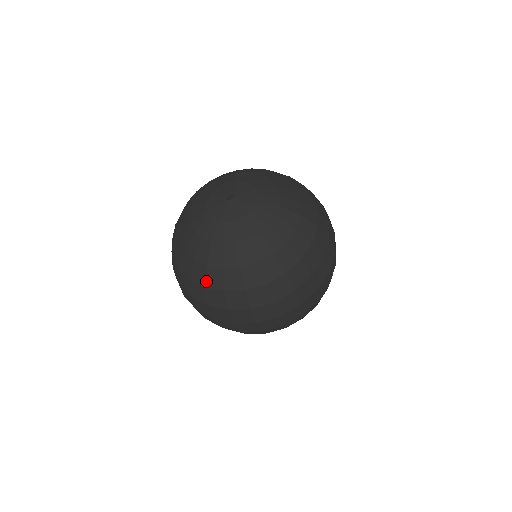
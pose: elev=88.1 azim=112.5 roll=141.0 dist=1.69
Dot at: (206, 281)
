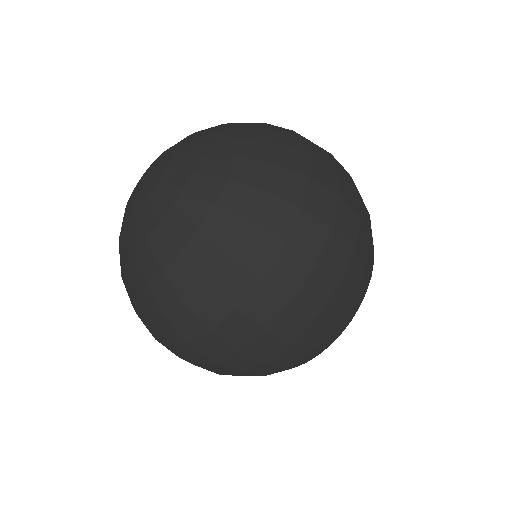
Dot at: (176, 292)
